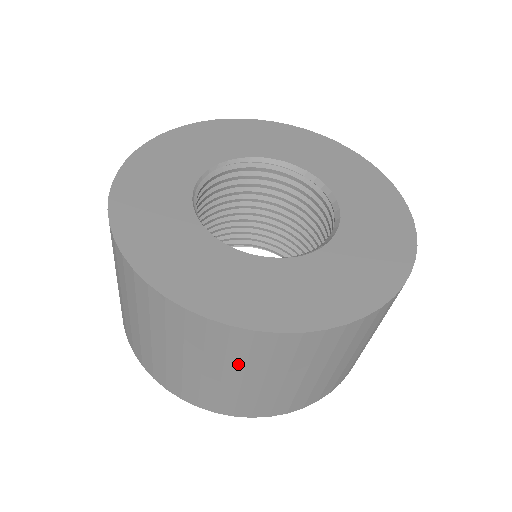
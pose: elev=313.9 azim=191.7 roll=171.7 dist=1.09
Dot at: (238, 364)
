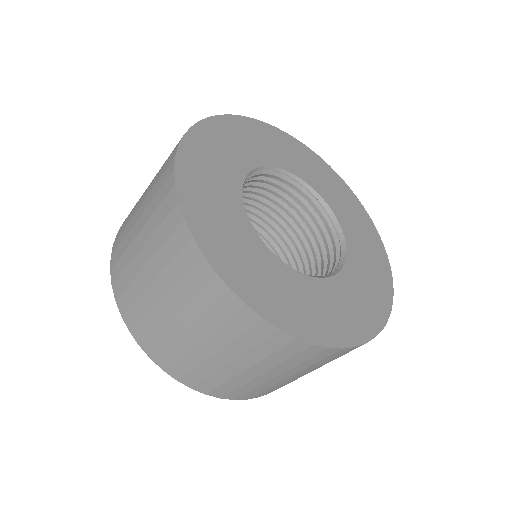
Dot at: (194, 311)
